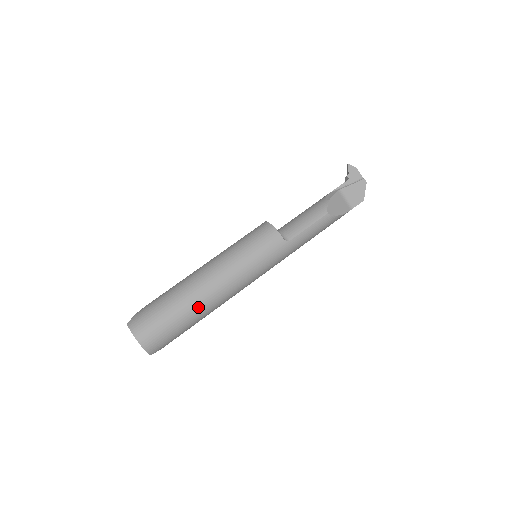
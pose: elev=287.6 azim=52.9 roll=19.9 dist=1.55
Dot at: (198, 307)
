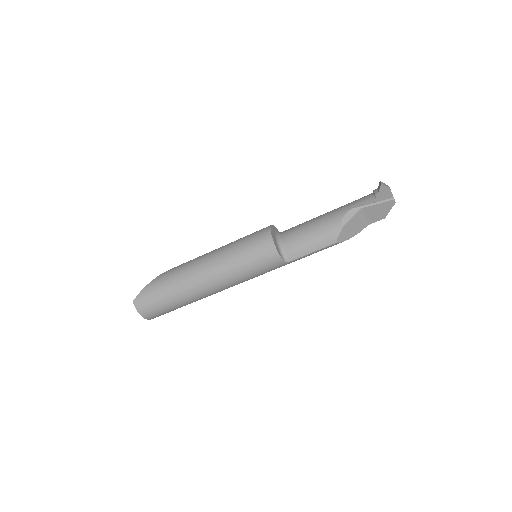
Dot at: (195, 300)
